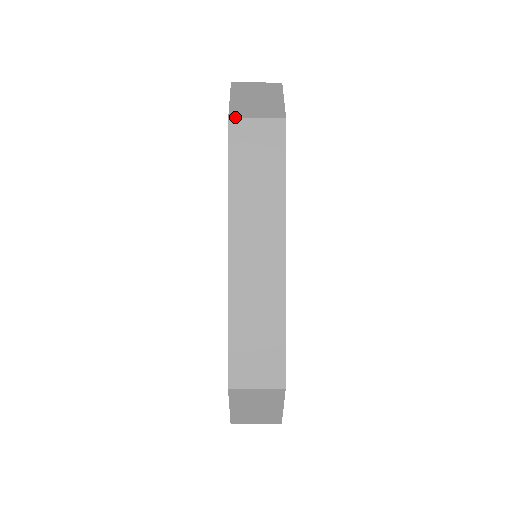
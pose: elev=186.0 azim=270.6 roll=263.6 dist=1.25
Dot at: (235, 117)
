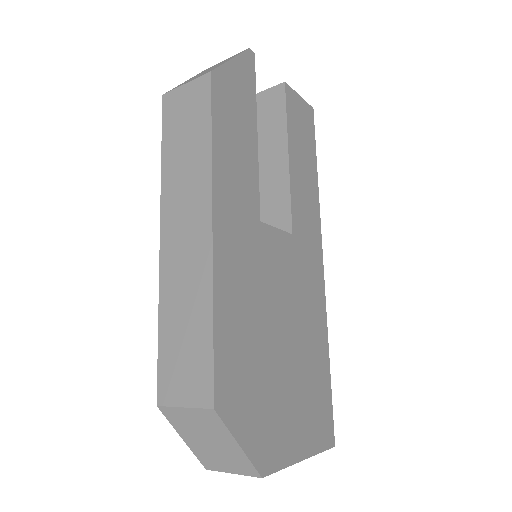
Dot at: (169, 91)
